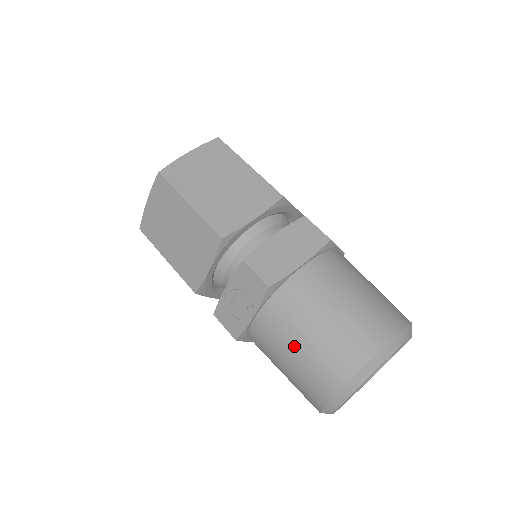
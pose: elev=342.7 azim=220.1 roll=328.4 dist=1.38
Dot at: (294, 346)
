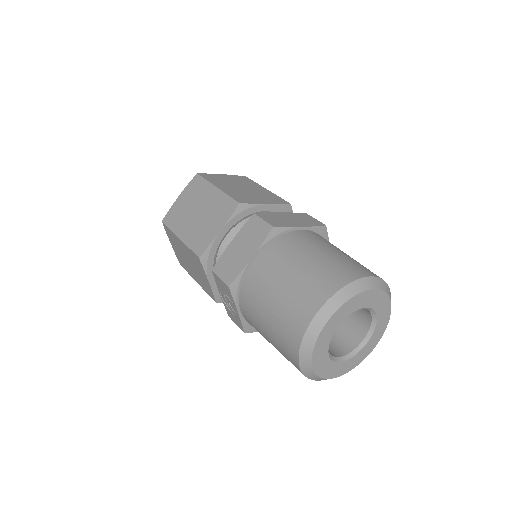
Dot at: (264, 329)
